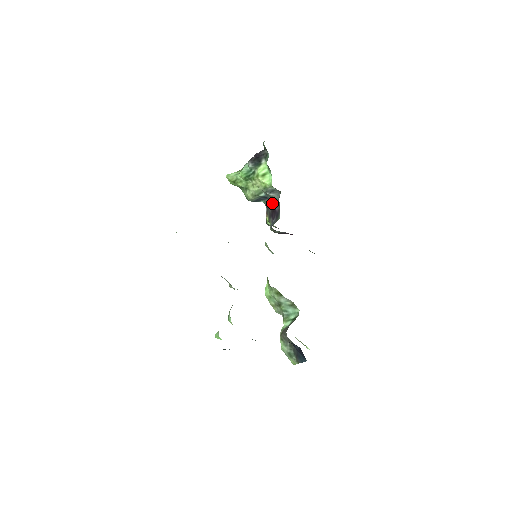
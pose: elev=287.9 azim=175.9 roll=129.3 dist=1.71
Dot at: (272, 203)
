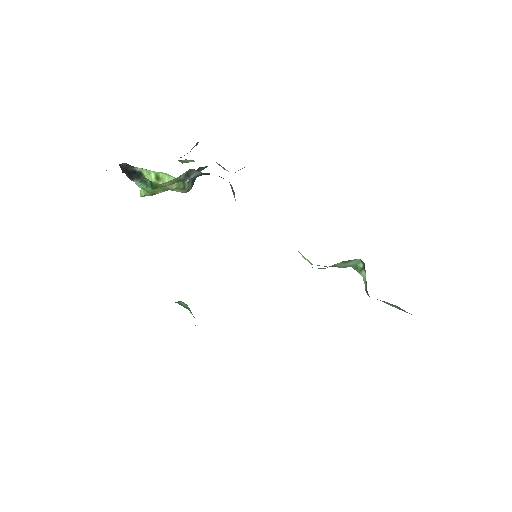
Dot at: occluded
